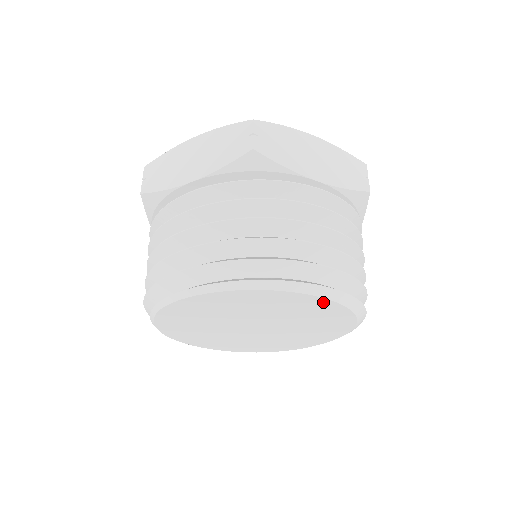
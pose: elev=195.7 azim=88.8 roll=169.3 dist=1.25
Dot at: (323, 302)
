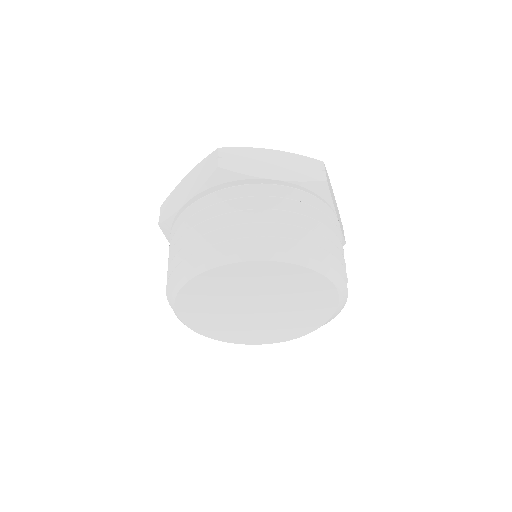
Dot at: (289, 267)
